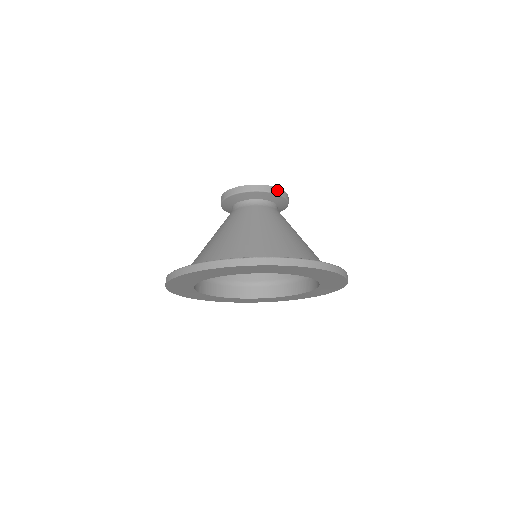
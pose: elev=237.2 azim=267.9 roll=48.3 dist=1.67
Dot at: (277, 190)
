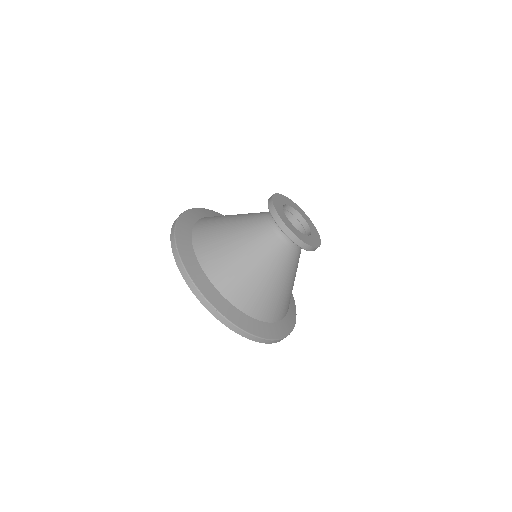
Dot at: occluded
